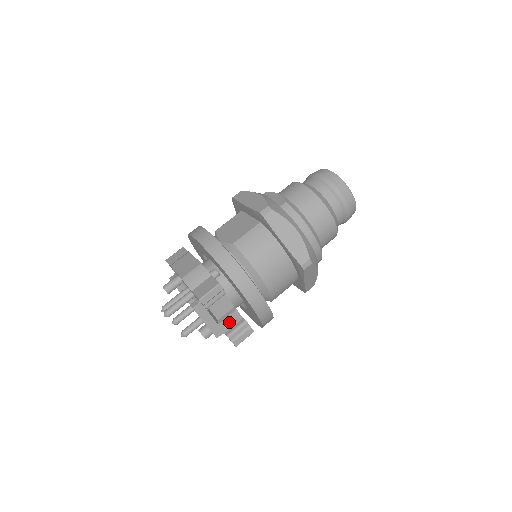
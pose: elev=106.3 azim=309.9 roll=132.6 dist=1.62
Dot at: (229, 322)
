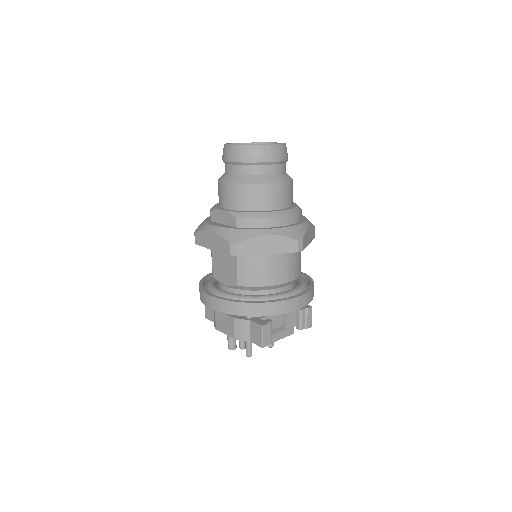
Dot at: (290, 319)
